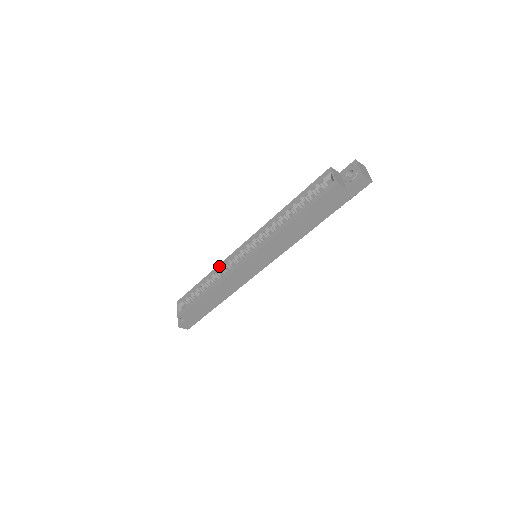
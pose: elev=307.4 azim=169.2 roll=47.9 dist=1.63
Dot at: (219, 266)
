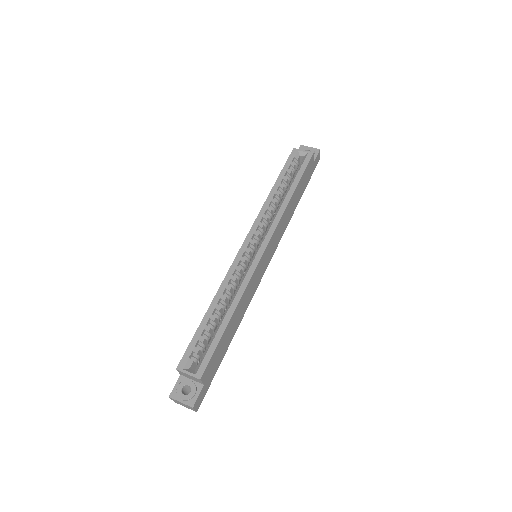
Dot at: (225, 281)
